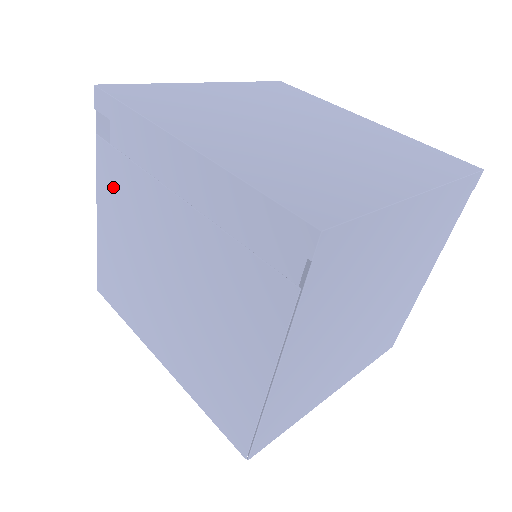
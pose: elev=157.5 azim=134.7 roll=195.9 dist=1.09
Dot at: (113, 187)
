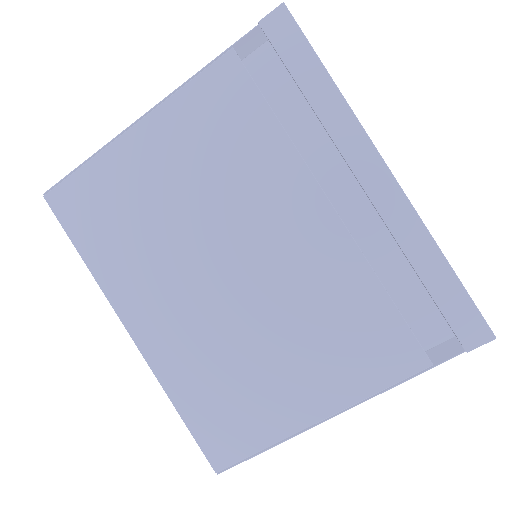
Dot at: (212, 120)
